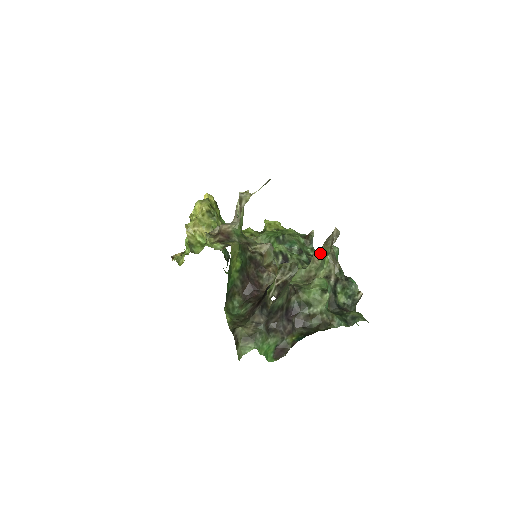
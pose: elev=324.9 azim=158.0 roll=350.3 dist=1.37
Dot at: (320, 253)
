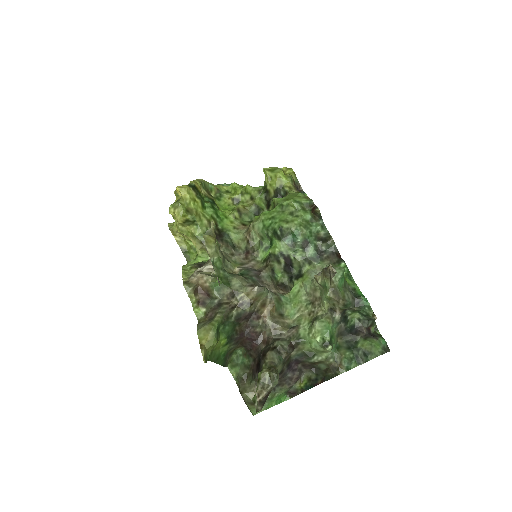
Dot at: (320, 281)
